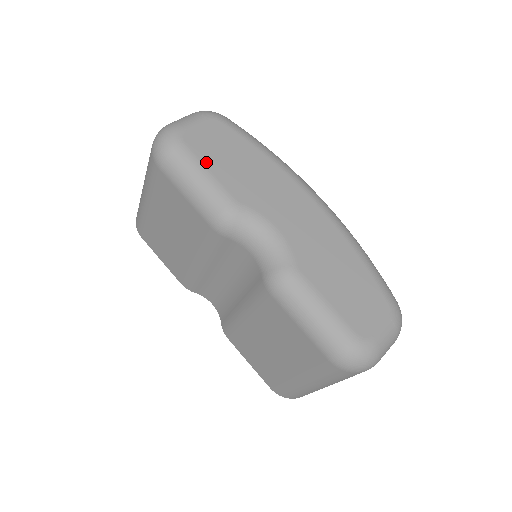
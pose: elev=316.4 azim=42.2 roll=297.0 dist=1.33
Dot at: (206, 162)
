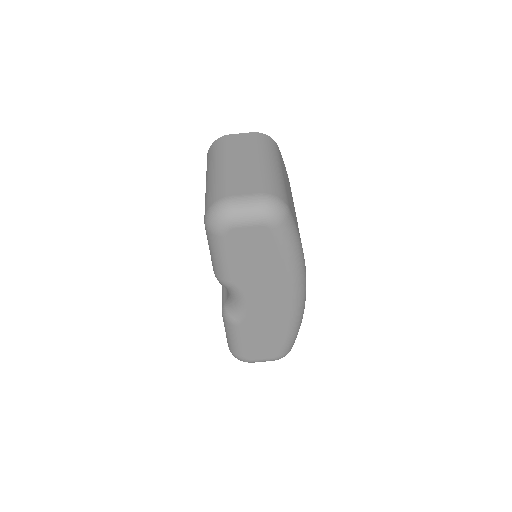
Dot at: (232, 254)
